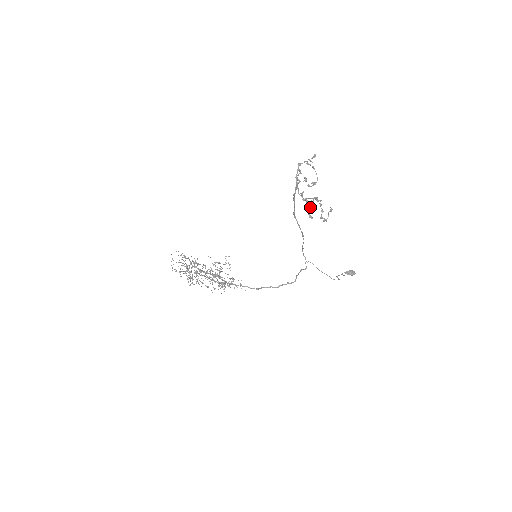
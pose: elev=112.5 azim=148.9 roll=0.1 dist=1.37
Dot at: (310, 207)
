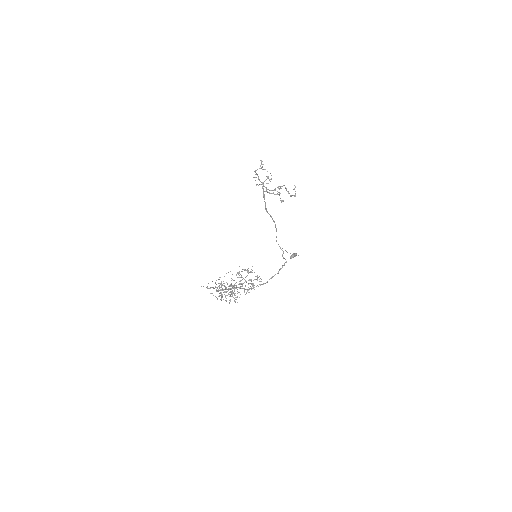
Dot at: (280, 193)
